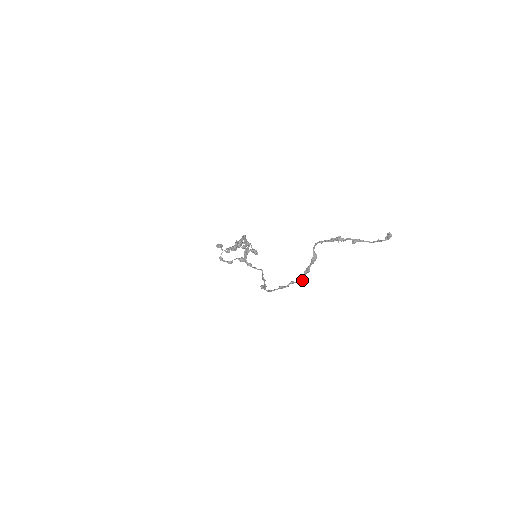
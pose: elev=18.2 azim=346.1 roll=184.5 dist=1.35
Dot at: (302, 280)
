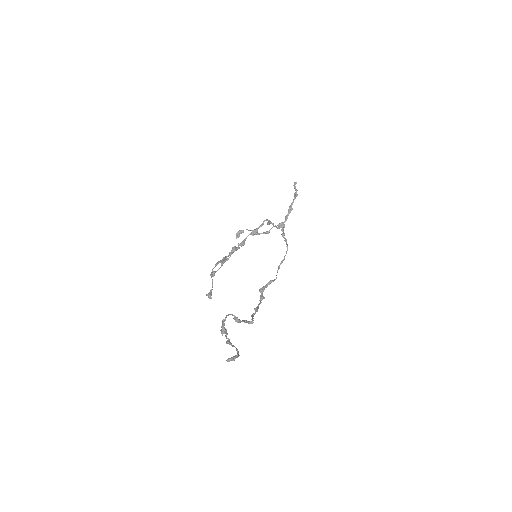
Dot at: (251, 322)
